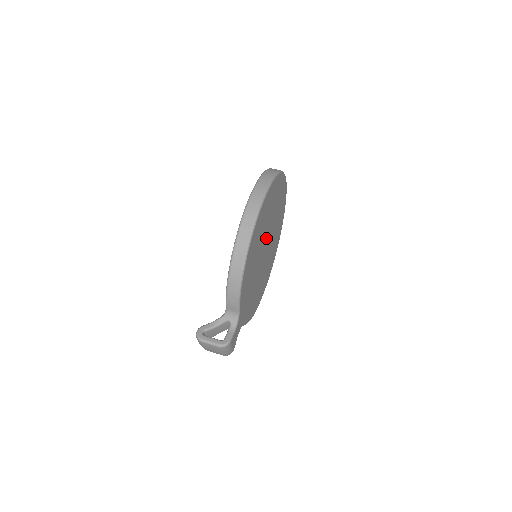
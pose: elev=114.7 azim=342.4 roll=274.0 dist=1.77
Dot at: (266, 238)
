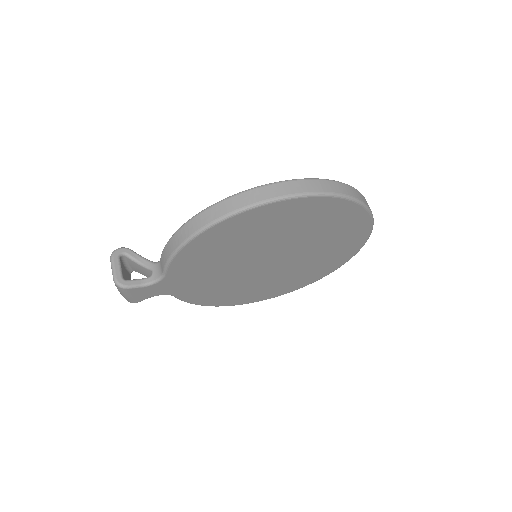
Dot at: (279, 250)
